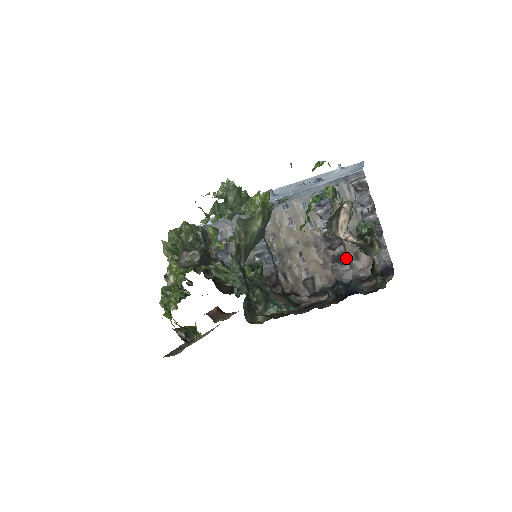
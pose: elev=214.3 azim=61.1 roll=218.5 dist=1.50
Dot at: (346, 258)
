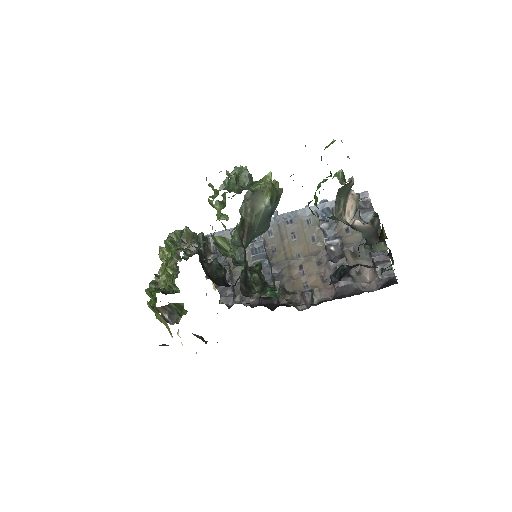
Dot at: (348, 272)
